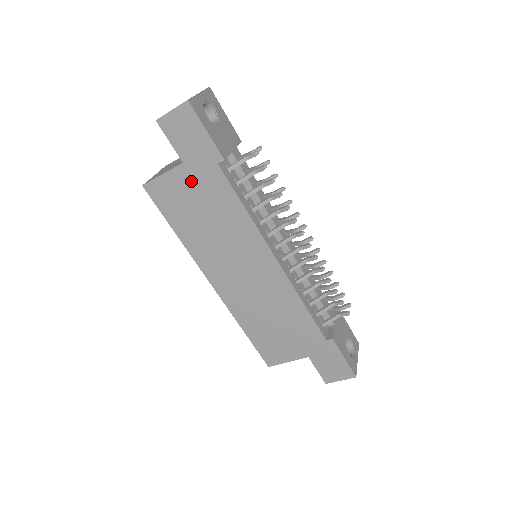
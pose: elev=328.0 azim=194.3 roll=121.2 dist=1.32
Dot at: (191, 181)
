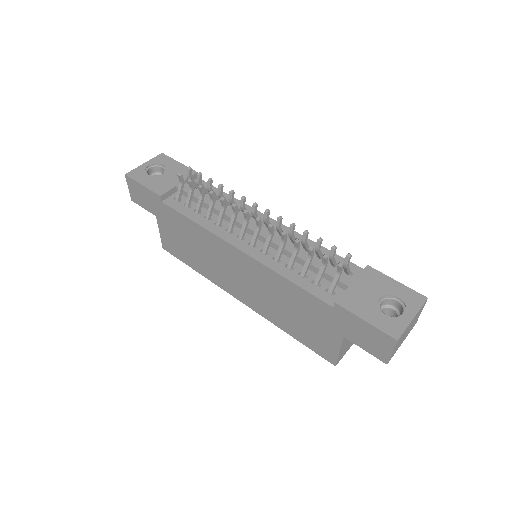
Dot at: (167, 225)
